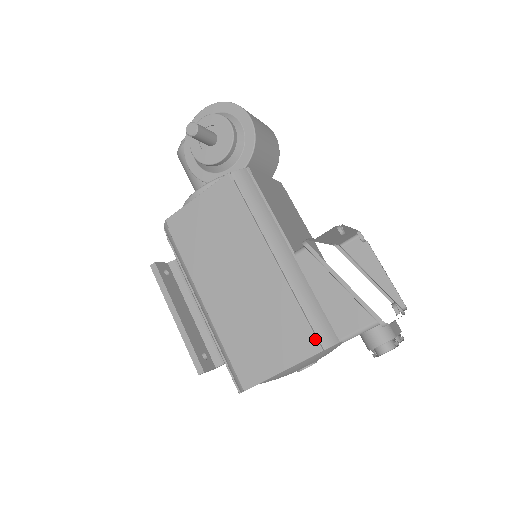
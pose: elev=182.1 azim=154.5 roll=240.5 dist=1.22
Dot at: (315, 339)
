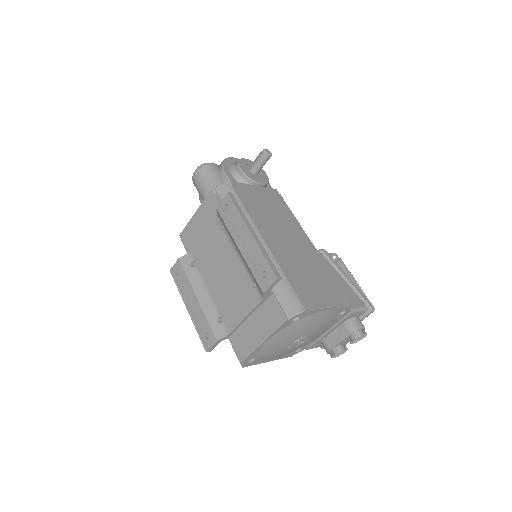
Dot at: occluded
